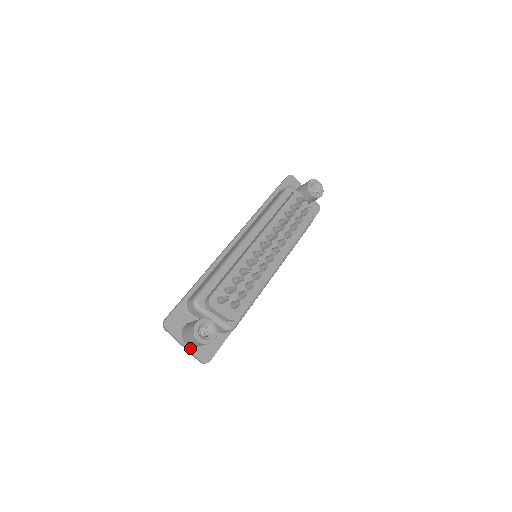
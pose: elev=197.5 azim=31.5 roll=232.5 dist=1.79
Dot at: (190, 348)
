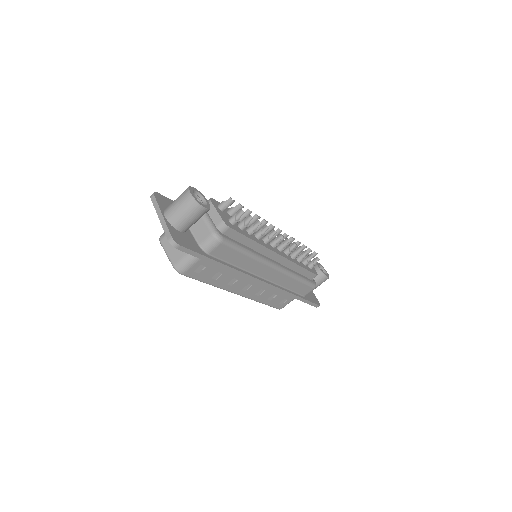
Dot at: (167, 221)
